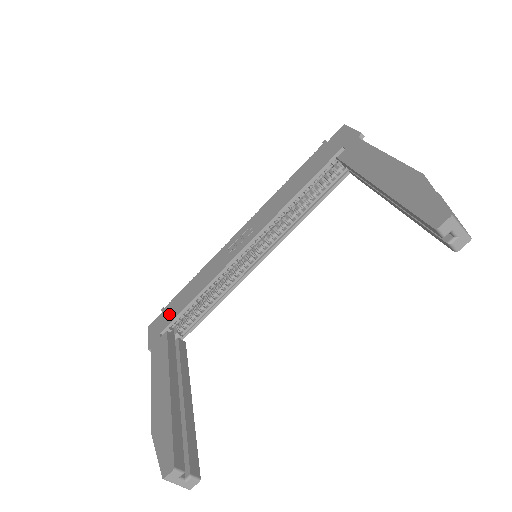
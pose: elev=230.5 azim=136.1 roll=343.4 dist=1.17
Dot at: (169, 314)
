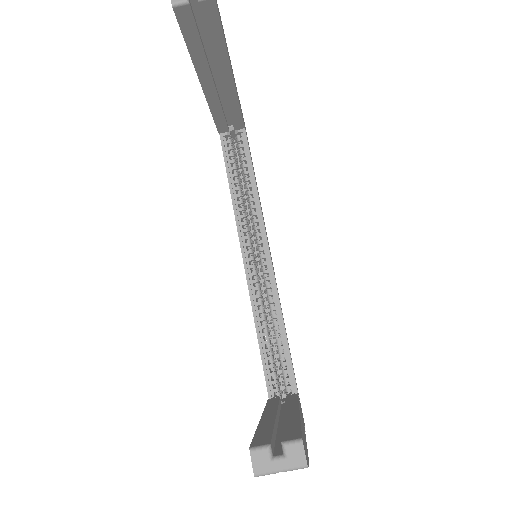
Dot at: occluded
